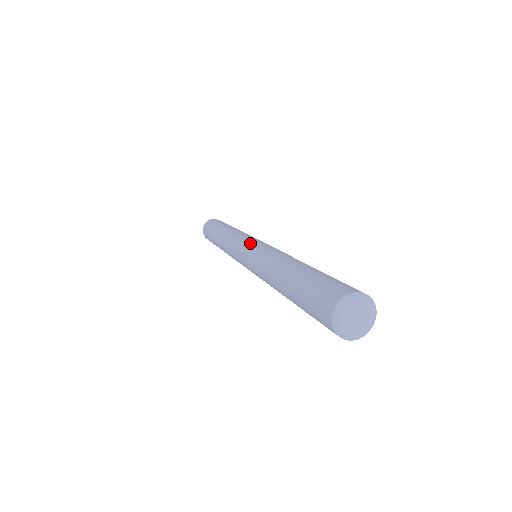
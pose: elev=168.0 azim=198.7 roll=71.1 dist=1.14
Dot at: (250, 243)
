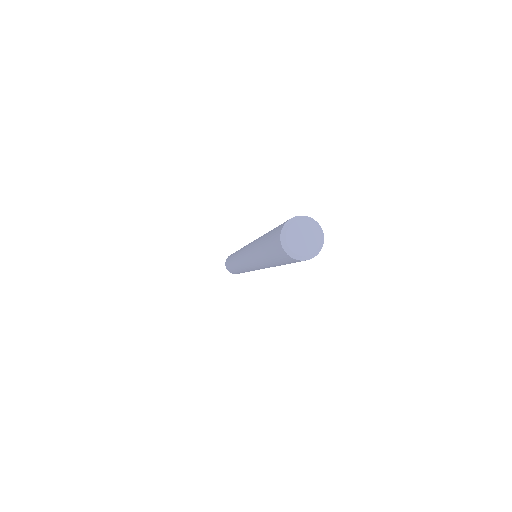
Dot at: (242, 254)
